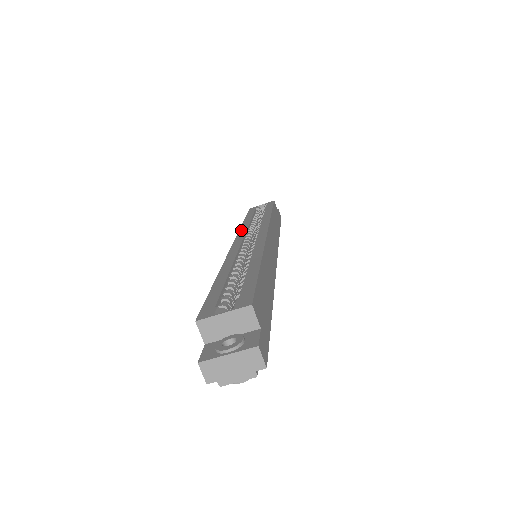
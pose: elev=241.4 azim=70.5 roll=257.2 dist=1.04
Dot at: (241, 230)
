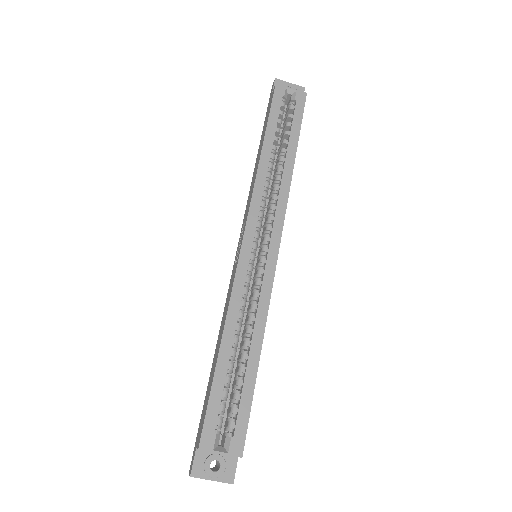
Dot at: (256, 194)
